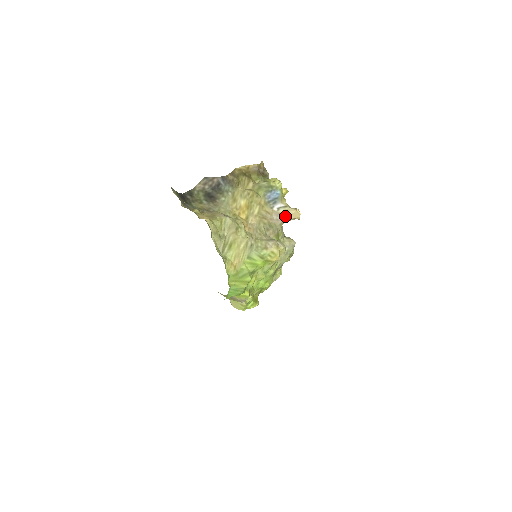
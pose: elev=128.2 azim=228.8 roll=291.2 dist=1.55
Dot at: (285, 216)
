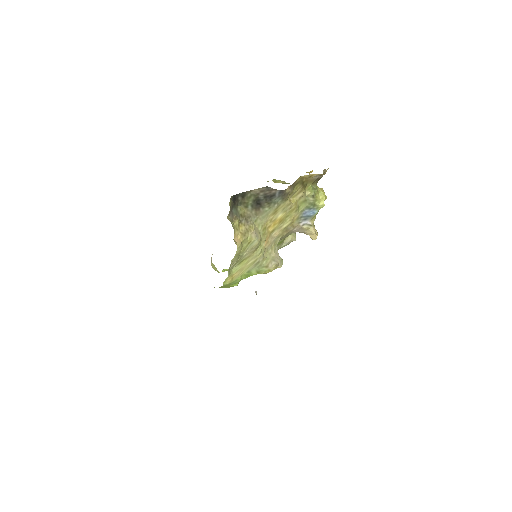
Dot at: (304, 231)
